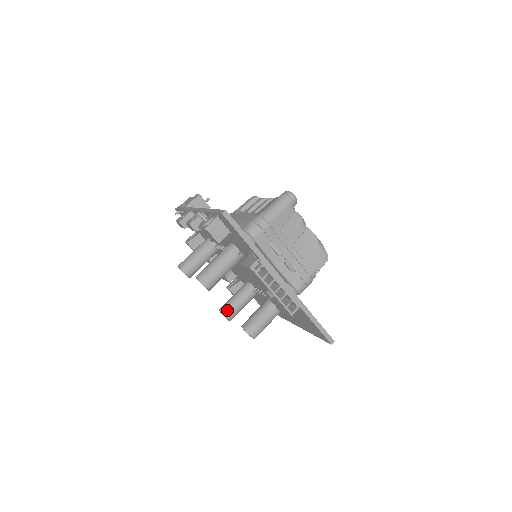
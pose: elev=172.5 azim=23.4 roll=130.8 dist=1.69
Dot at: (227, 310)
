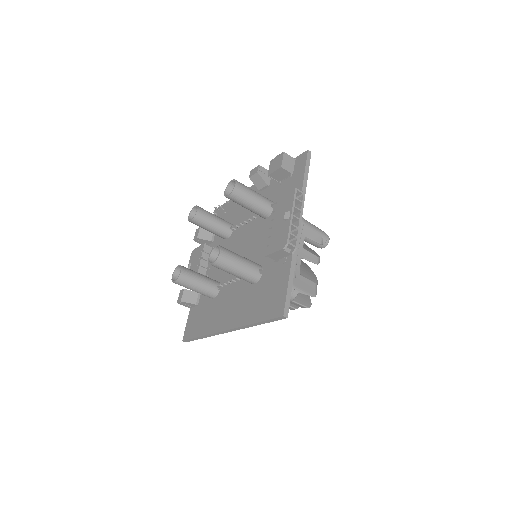
Dot at: (187, 269)
